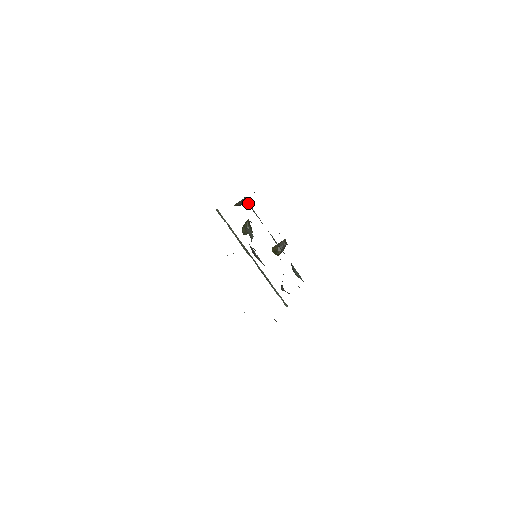
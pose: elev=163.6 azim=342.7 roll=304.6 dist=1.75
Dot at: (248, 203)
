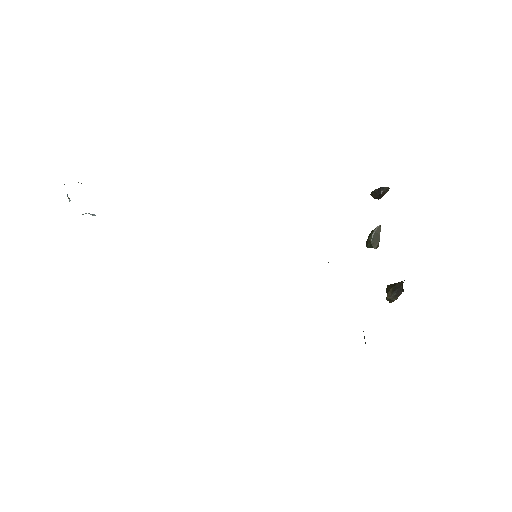
Dot at: occluded
